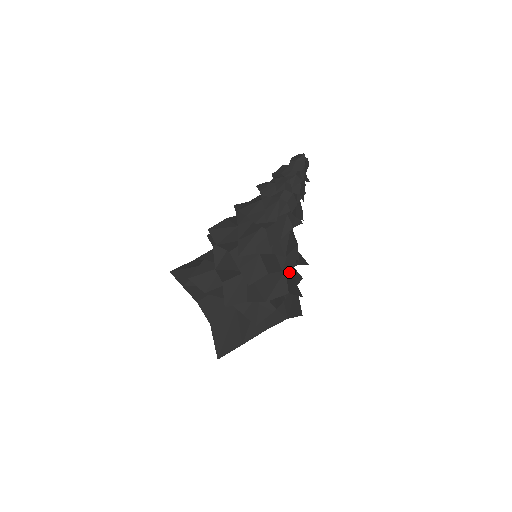
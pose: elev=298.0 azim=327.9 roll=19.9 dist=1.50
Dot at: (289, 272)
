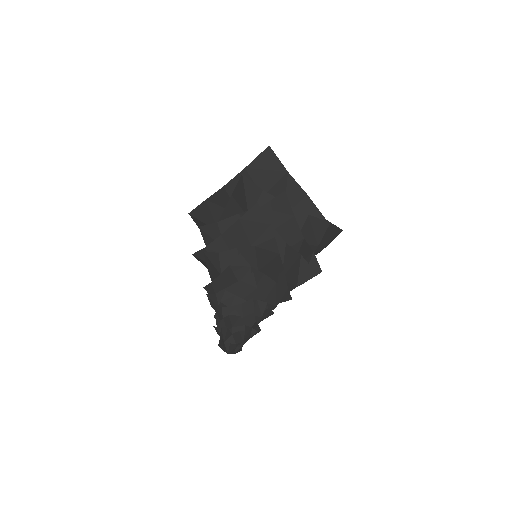
Dot at: occluded
